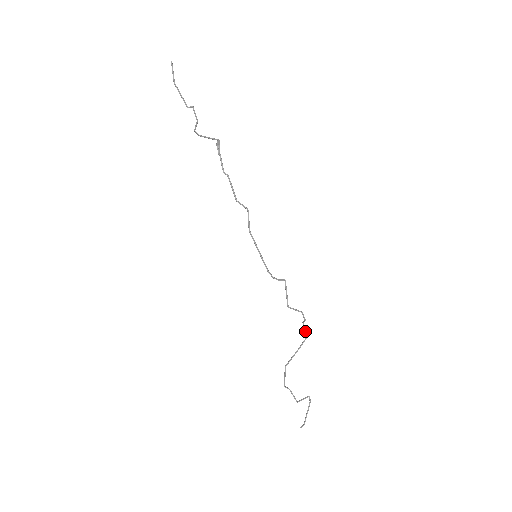
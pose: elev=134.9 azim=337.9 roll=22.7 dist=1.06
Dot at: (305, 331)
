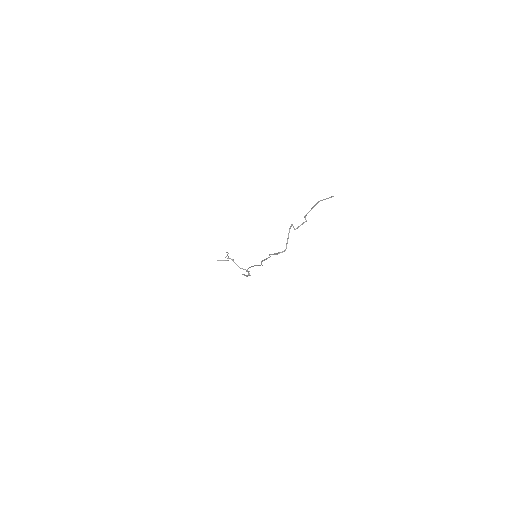
Dot at: (248, 271)
